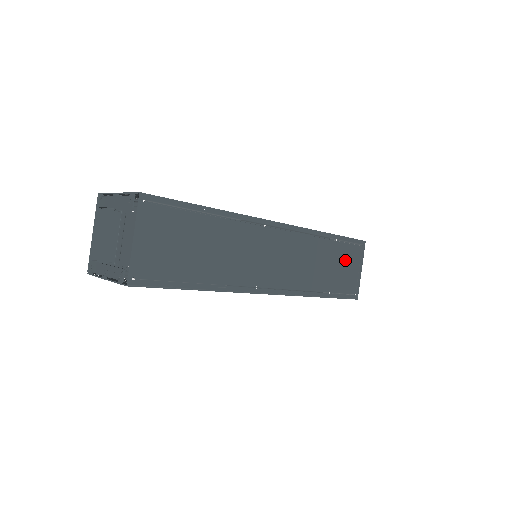
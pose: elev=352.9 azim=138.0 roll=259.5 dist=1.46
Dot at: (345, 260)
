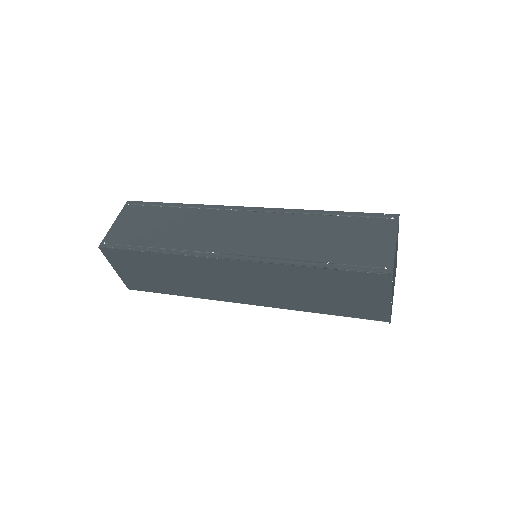
Dot at: (358, 233)
